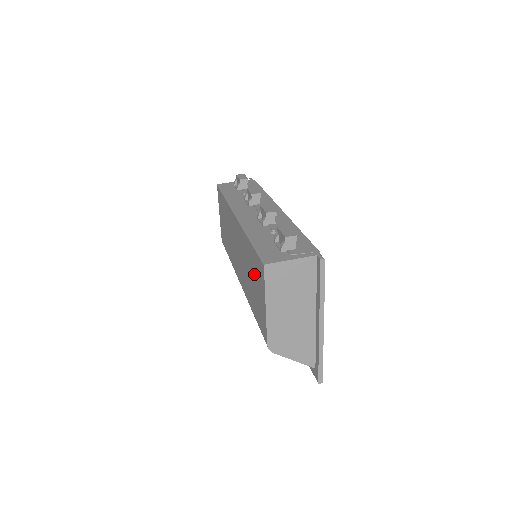
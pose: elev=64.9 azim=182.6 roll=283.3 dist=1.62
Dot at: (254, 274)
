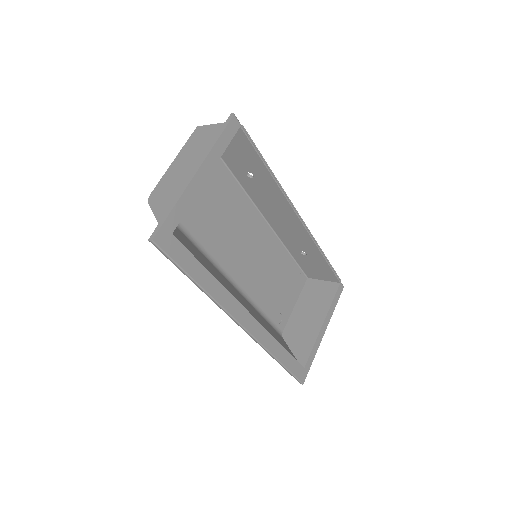
Dot at: (206, 180)
